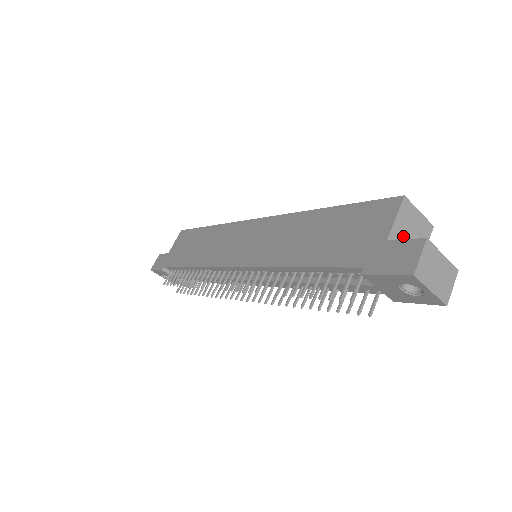
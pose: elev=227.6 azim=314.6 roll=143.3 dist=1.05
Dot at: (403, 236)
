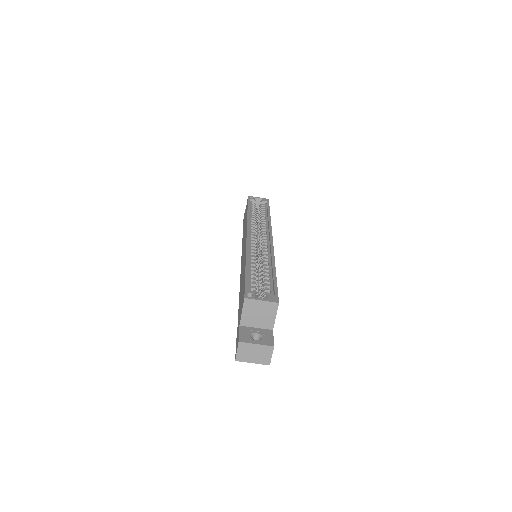
Dot at: (252, 318)
